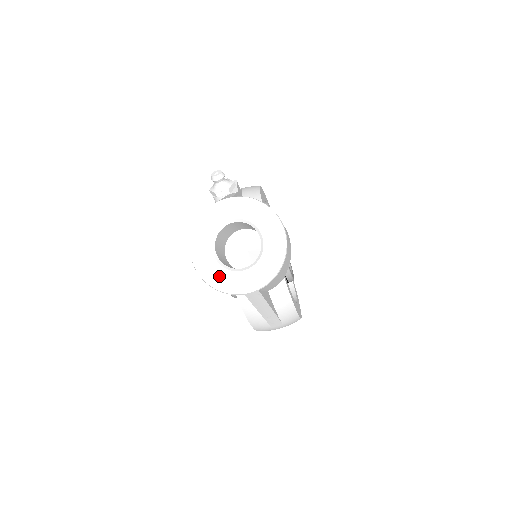
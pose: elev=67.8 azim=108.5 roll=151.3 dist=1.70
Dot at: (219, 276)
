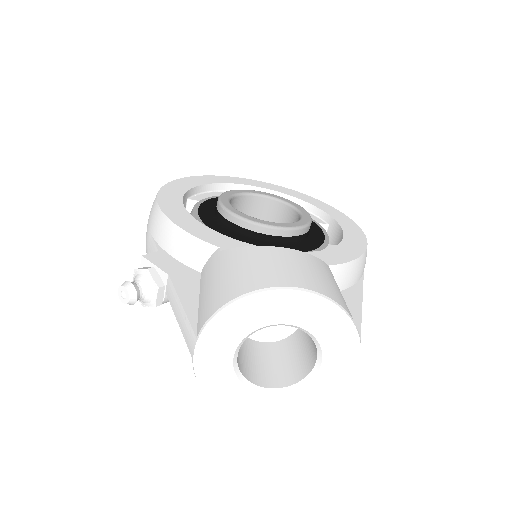
Dot at: (305, 399)
